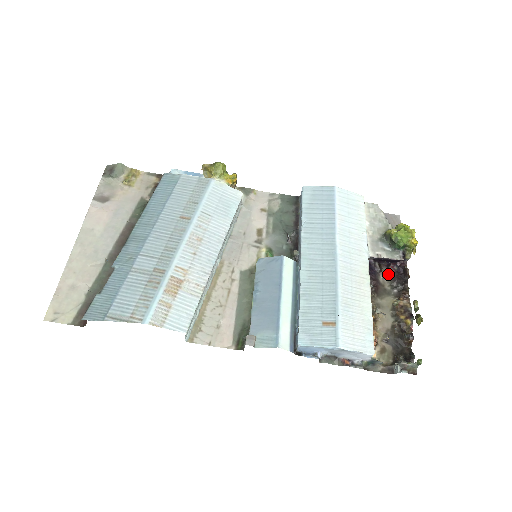
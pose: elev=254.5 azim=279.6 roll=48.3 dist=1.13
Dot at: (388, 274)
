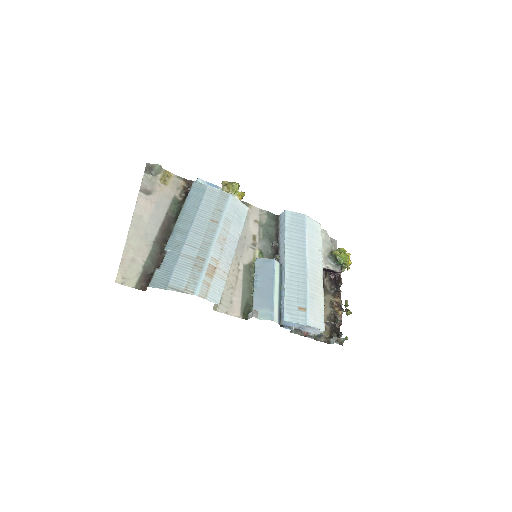
Dot at: (329, 280)
